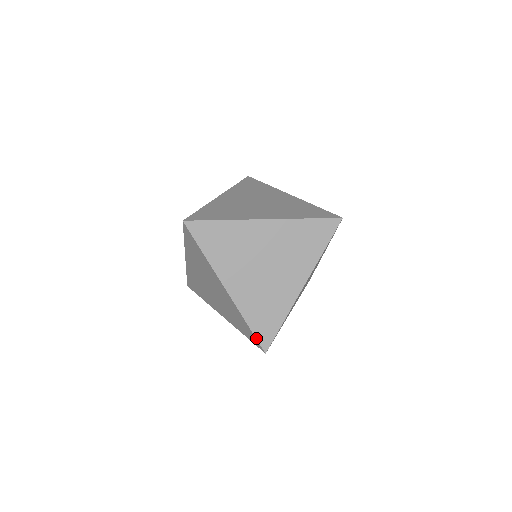
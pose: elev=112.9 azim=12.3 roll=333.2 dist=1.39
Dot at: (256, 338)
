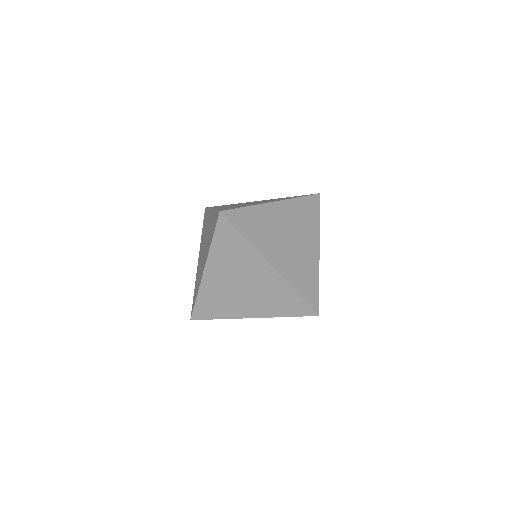
Dot at: (307, 304)
